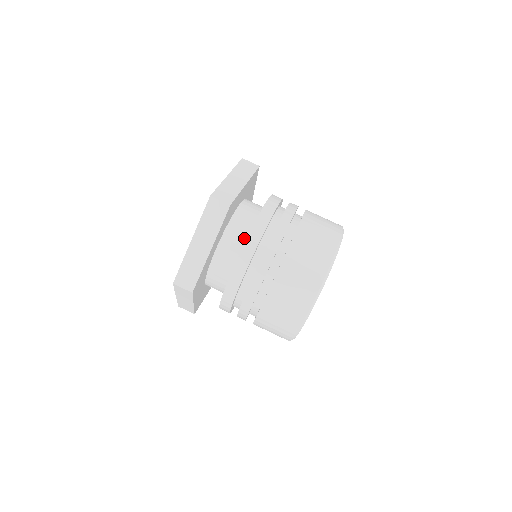
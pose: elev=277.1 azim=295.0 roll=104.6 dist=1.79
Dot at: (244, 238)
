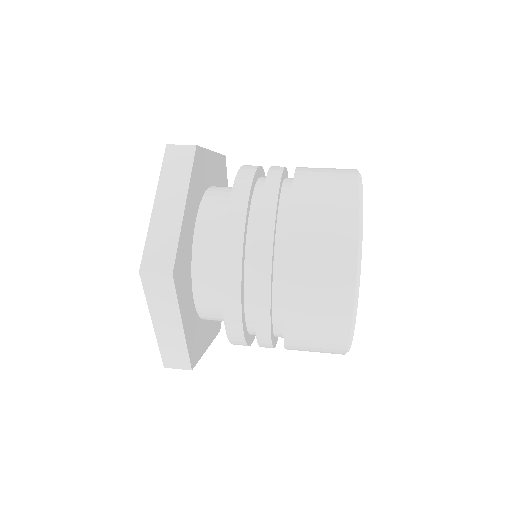
Dot at: occluded
